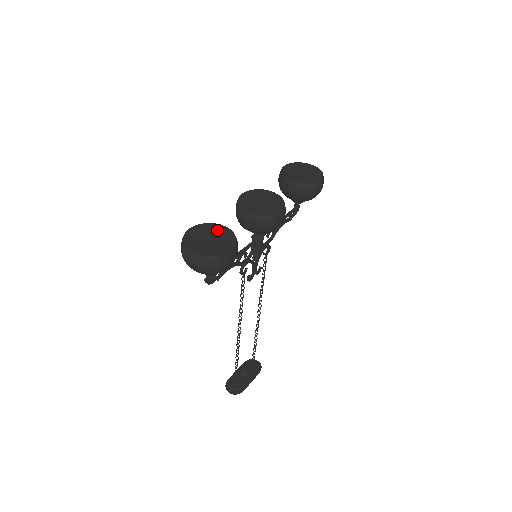
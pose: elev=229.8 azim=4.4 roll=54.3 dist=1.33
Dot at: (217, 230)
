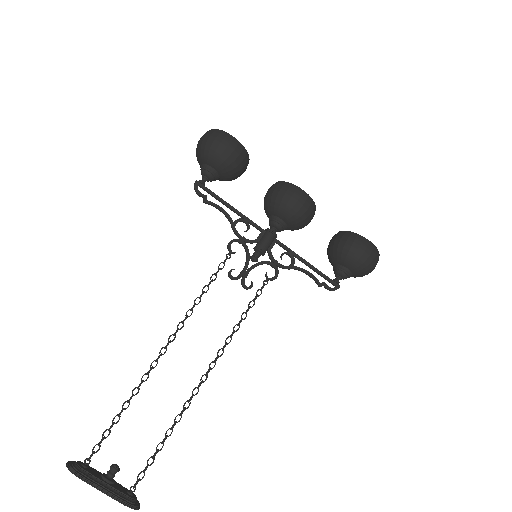
Dot at: occluded
